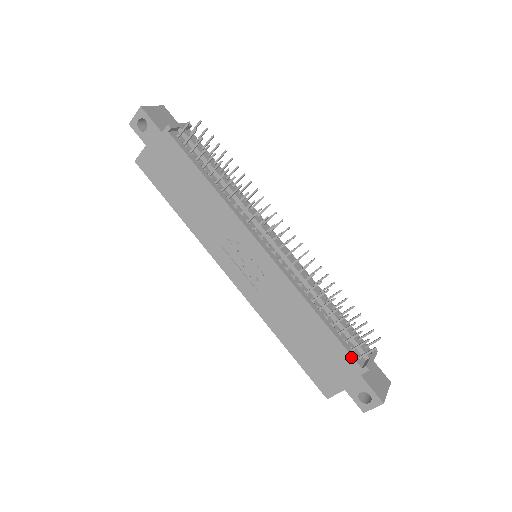
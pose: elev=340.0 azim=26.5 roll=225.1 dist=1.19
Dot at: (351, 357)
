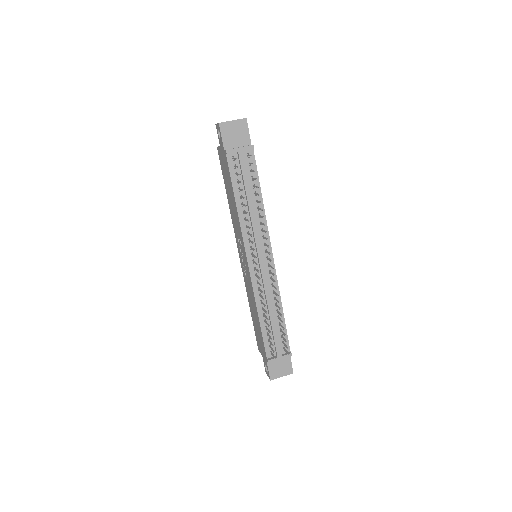
Dot at: (265, 350)
